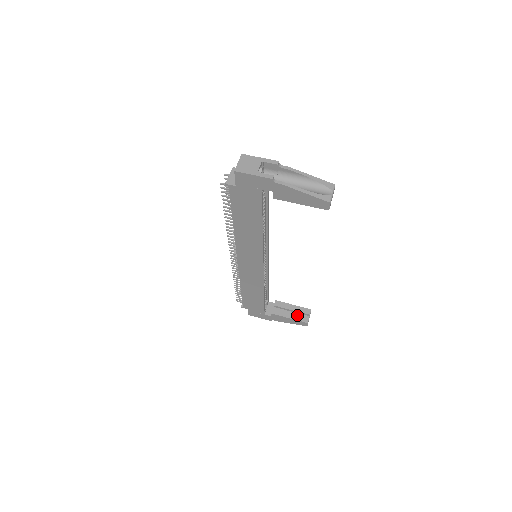
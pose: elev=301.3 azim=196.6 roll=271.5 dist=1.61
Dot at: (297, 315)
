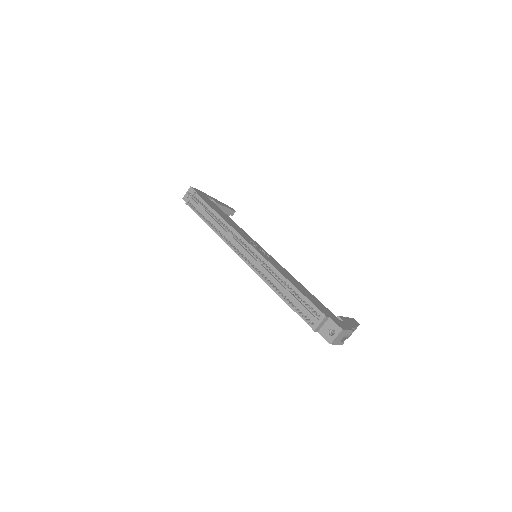
Dot at: occluded
